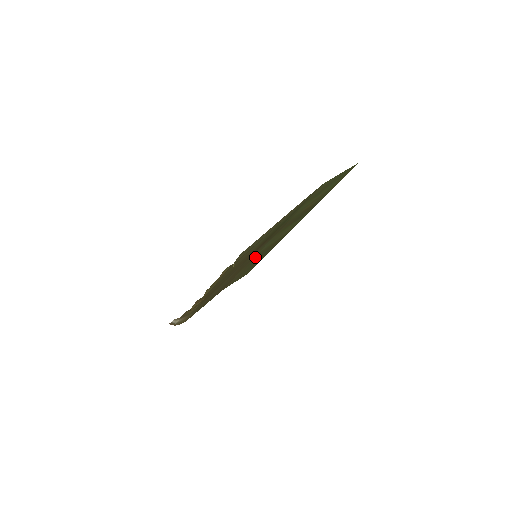
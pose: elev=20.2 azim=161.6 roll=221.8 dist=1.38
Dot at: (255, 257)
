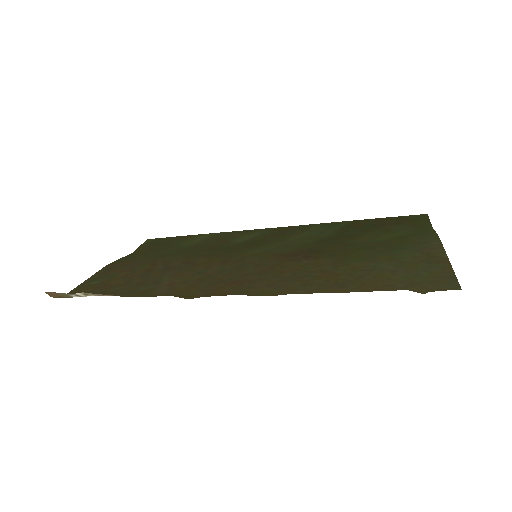
Dot at: (229, 252)
